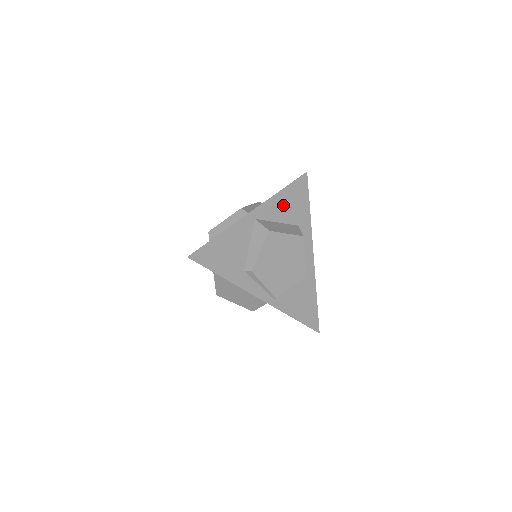
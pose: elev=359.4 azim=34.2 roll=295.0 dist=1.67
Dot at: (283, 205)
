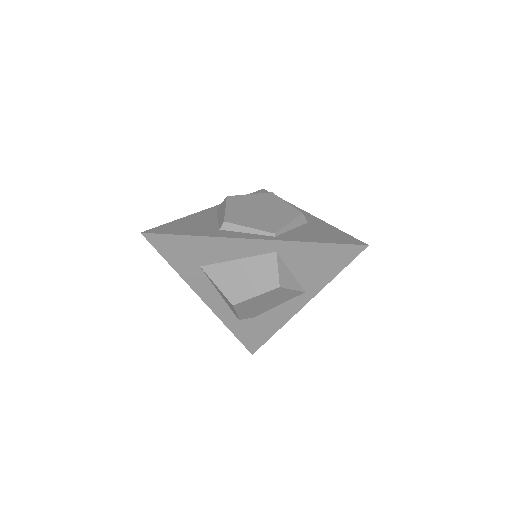
Dot at: occluded
